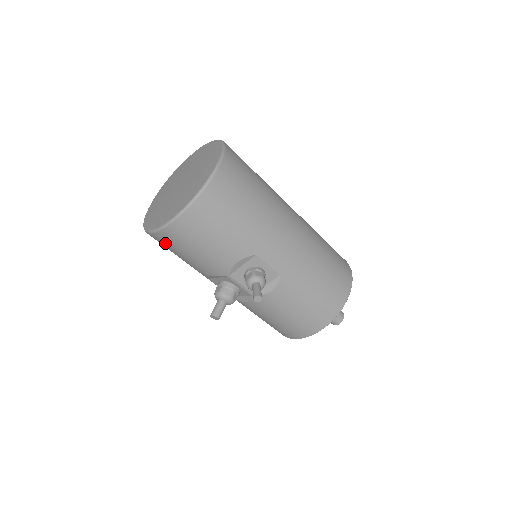
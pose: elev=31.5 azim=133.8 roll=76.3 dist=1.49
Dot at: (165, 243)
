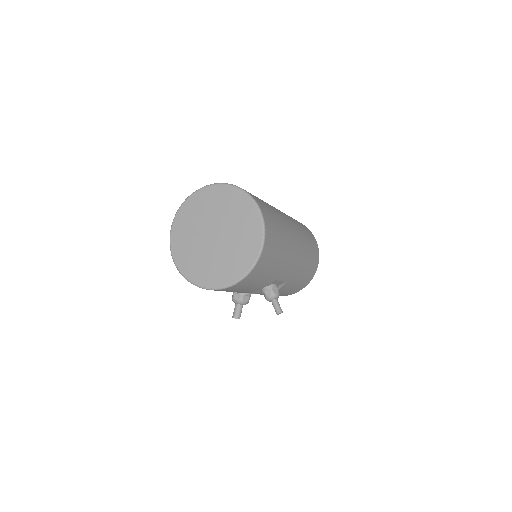
Dot at: occluded
